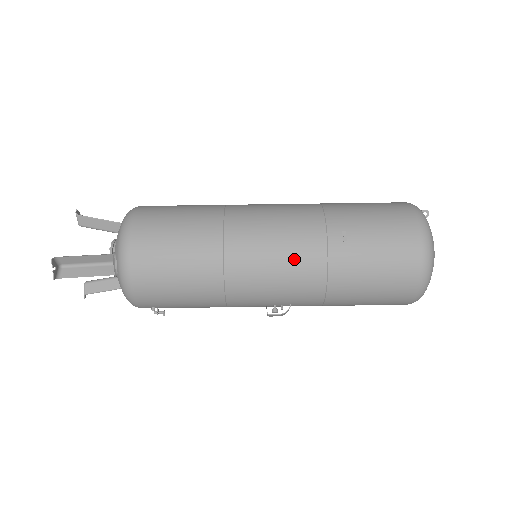
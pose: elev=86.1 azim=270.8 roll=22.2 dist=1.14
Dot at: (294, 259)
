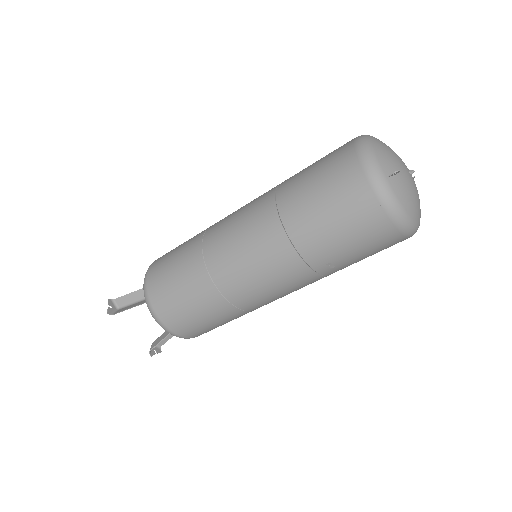
Dot at: (300, 288)
